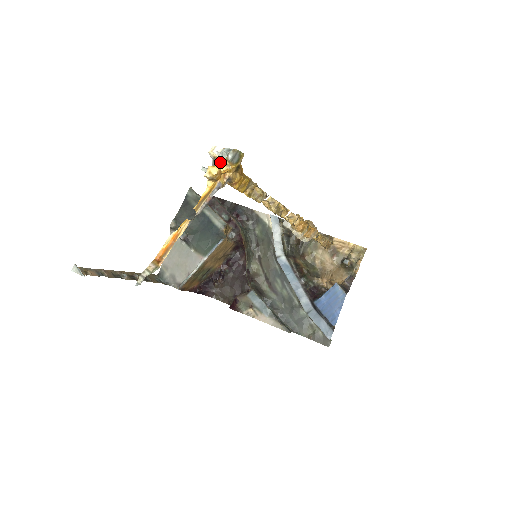
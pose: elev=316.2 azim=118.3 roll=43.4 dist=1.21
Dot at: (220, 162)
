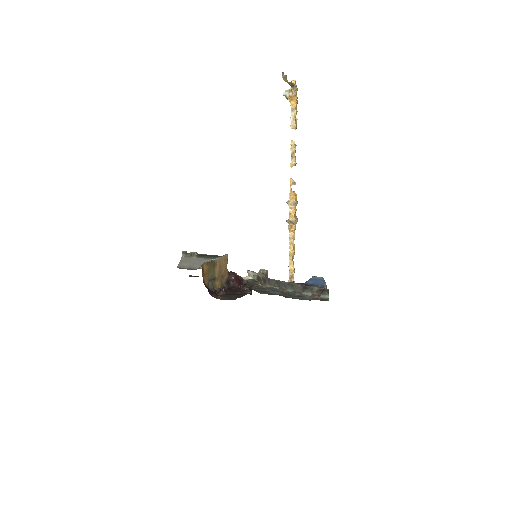
Dot at: (295, 81)
